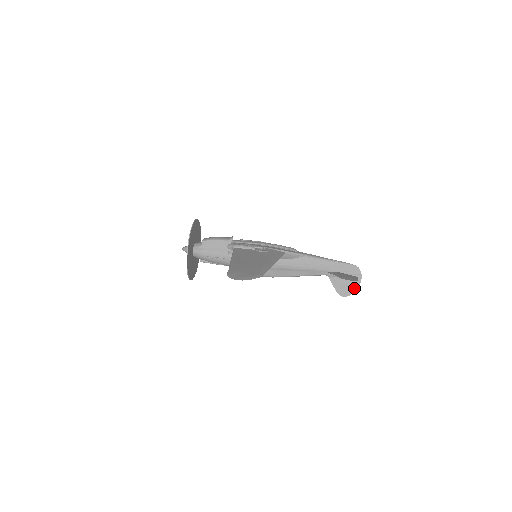
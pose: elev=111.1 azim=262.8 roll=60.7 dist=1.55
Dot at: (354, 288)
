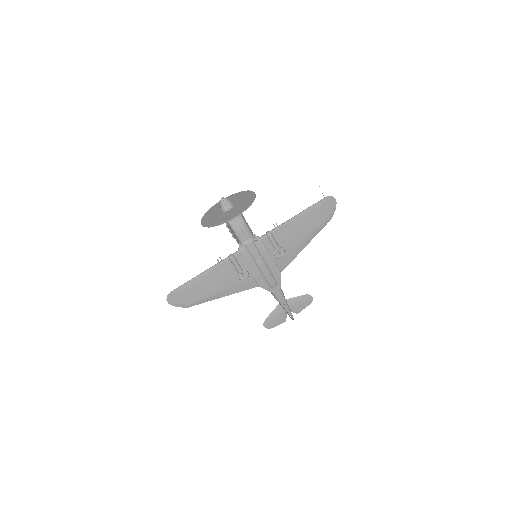
Dot at: occluded
